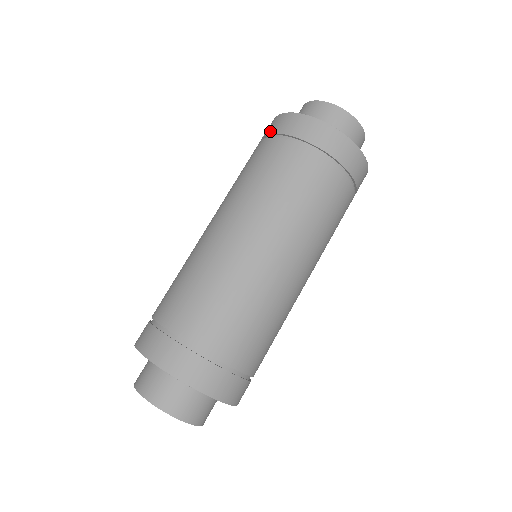
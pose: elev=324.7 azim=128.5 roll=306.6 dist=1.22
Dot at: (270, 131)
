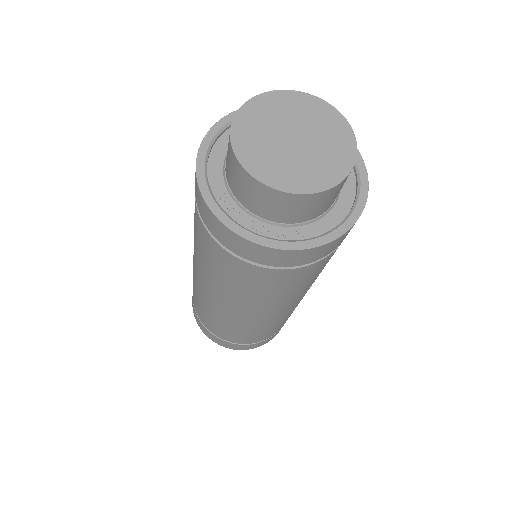
Dot at: (209, 229)
